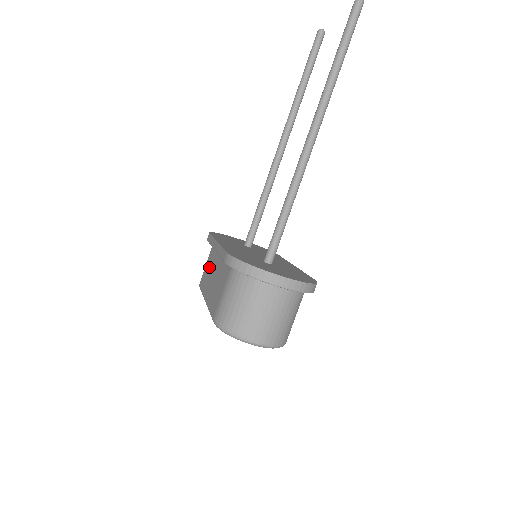
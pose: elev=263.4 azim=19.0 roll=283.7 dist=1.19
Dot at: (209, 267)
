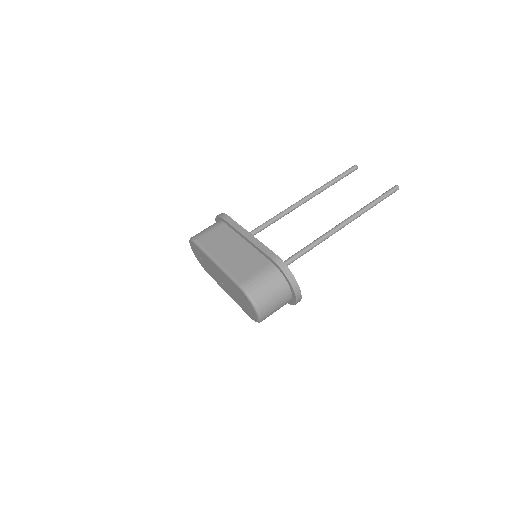
Dot at: (220, 238)
